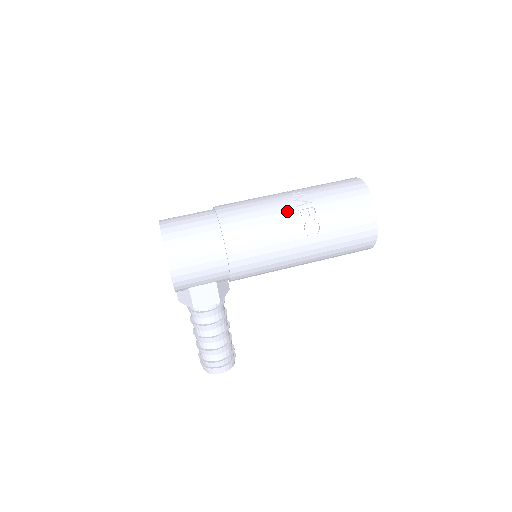
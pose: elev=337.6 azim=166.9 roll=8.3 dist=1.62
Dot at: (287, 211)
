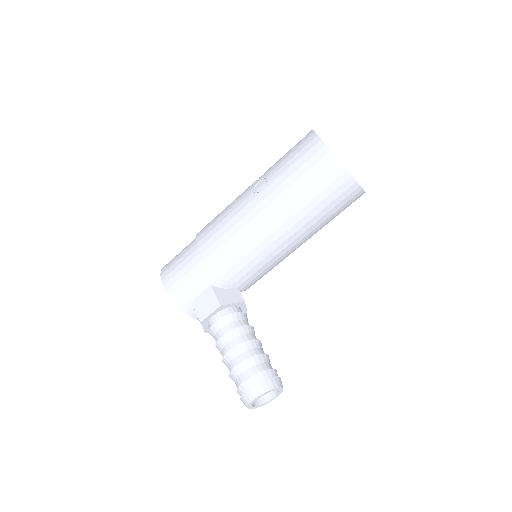
Dot at: (244, 191)
